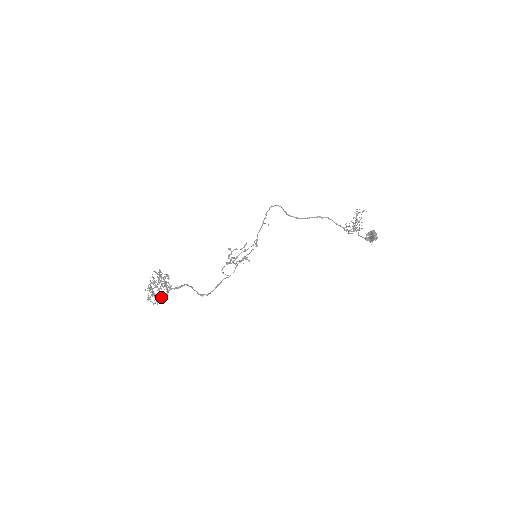
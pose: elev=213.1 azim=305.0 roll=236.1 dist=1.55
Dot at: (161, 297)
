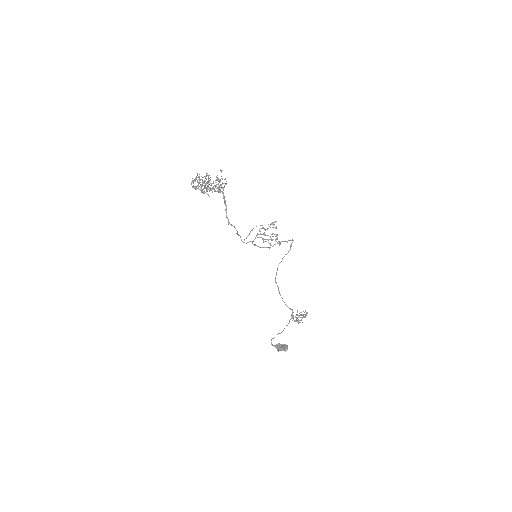
Dot at: occluded
